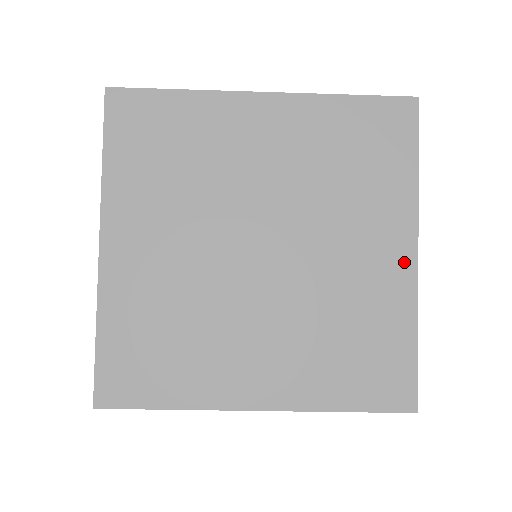
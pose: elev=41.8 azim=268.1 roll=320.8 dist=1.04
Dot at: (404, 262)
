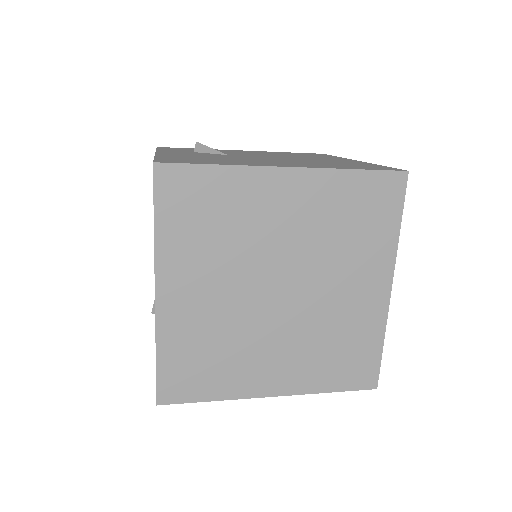
Dot at: (381, 295)
